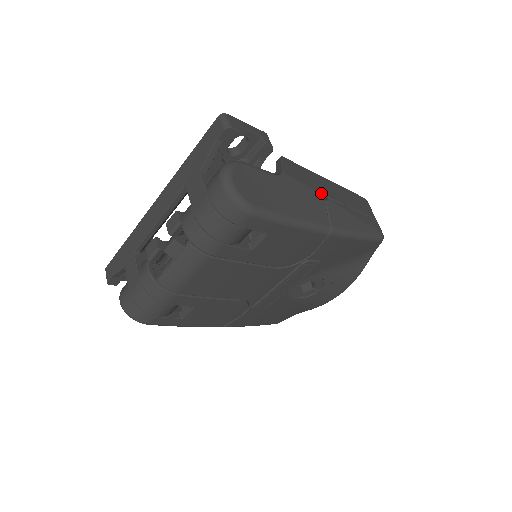
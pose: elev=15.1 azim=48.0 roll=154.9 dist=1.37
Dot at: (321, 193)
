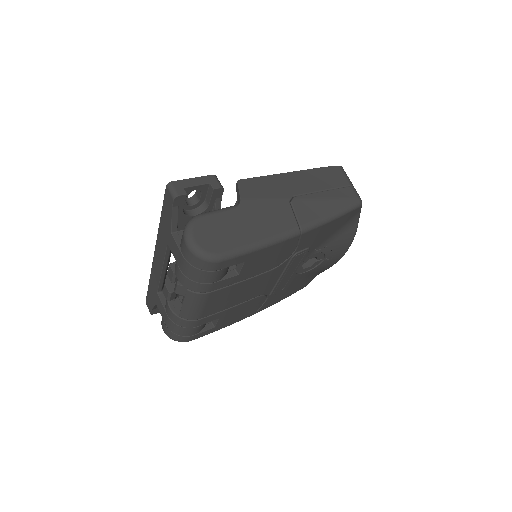
Dot at: (285, 196)
